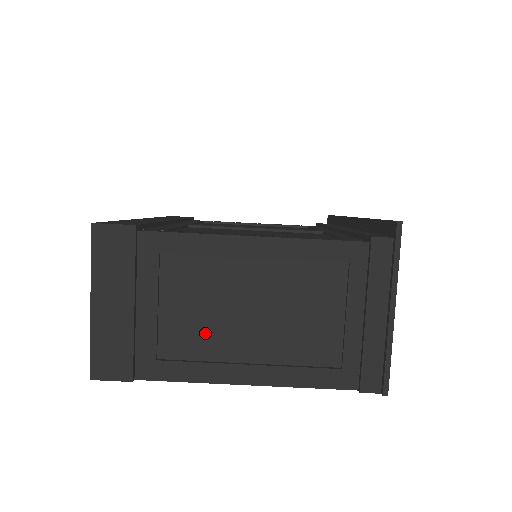
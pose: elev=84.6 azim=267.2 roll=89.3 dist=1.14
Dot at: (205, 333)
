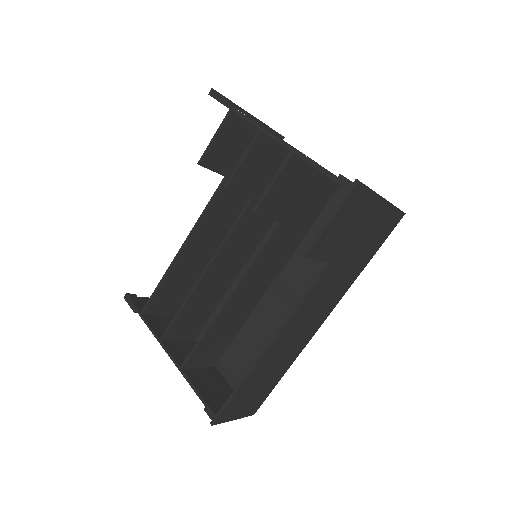
Dot at: occluded
